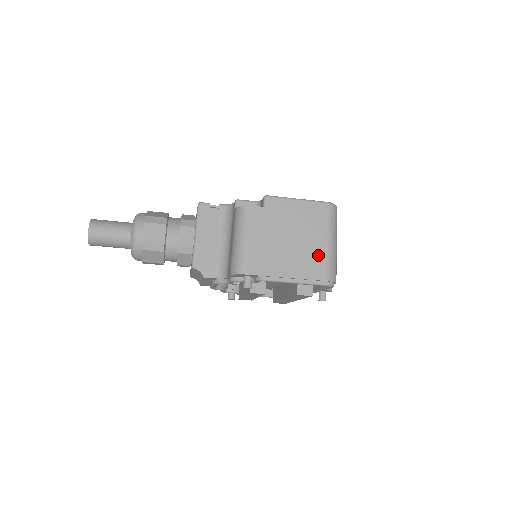
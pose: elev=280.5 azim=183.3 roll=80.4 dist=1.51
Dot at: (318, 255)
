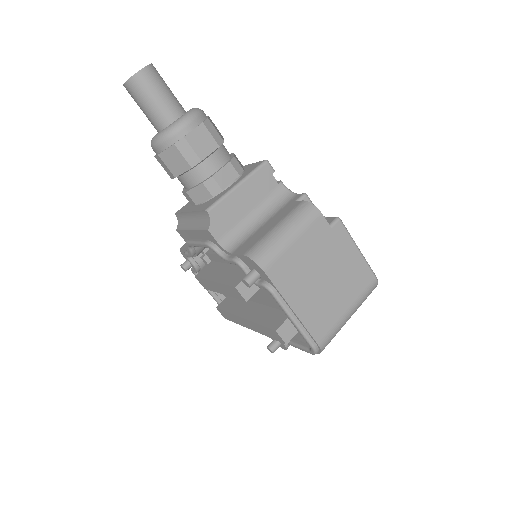
Dot at: (332, 315)
